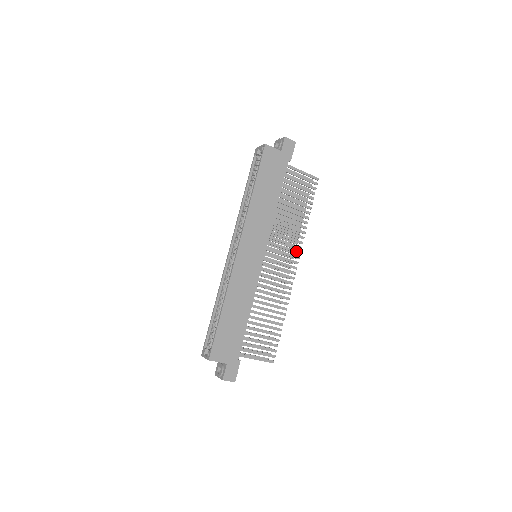
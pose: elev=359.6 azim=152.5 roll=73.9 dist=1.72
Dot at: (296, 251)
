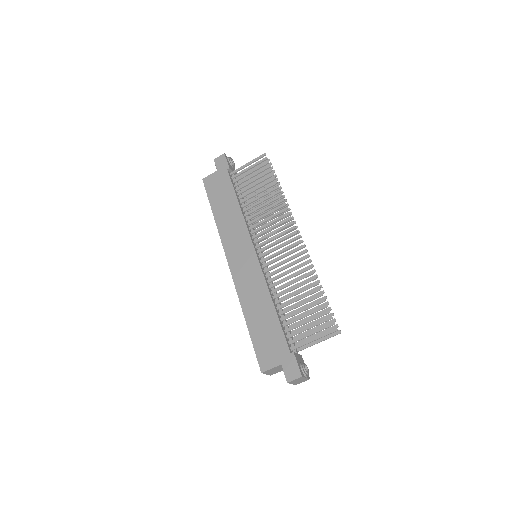
Dot at: (285, 220)
